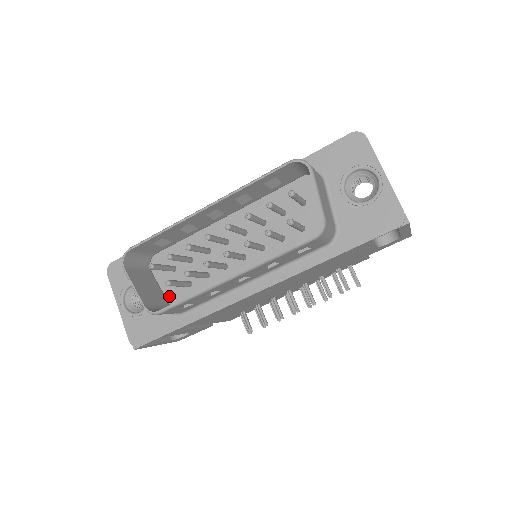
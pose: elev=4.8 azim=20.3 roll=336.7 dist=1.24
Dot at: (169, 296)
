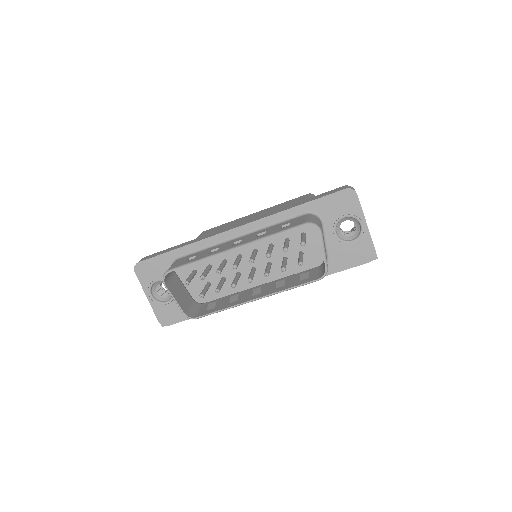
Dot at: (191, 291)
